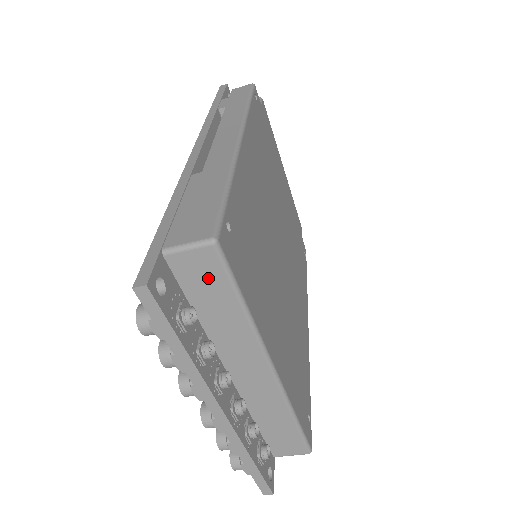
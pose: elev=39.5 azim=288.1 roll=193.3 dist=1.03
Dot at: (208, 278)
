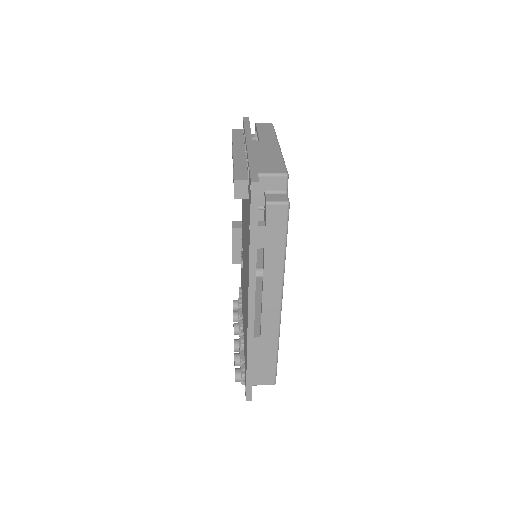
Dot at: occluded
